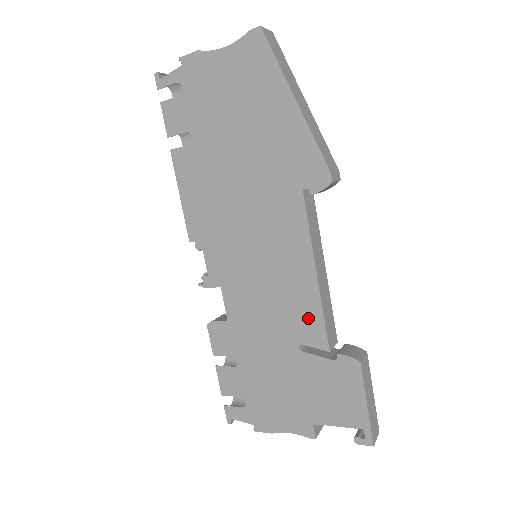
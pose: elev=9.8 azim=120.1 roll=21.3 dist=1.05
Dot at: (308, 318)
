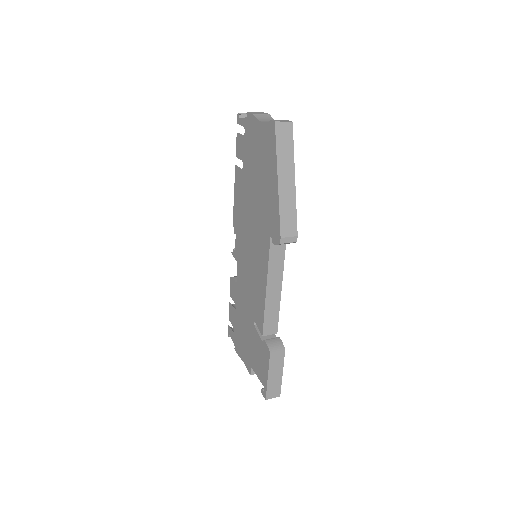
Dot at: (259, 310)
